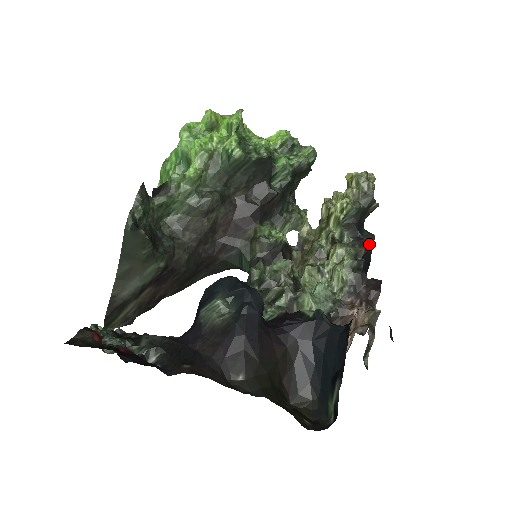
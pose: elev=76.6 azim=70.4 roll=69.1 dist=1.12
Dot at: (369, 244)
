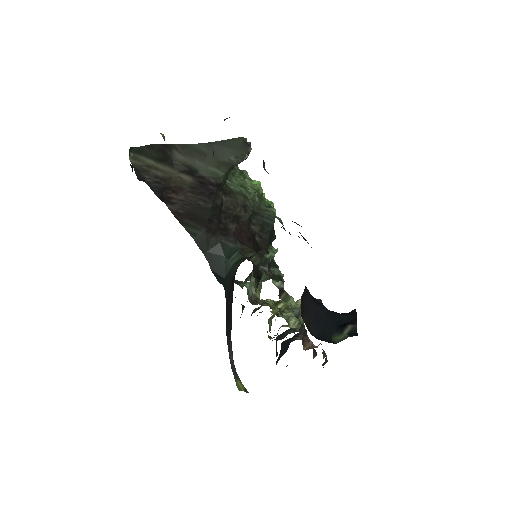
Dot at: (276, 353)
